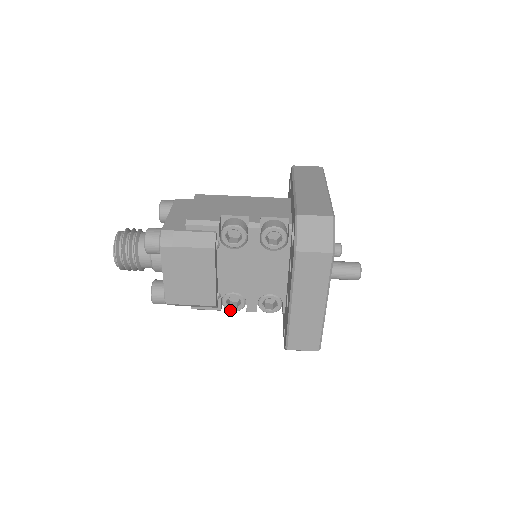
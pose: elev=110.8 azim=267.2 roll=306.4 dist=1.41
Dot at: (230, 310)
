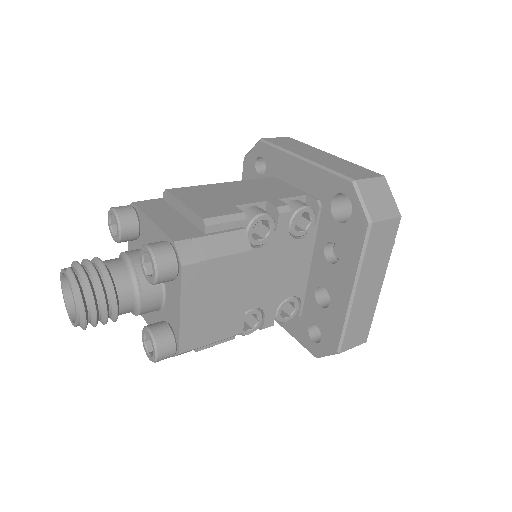
Dot at: (245, 334)
